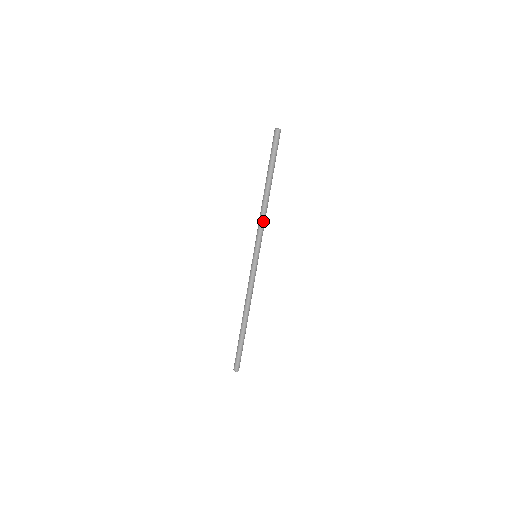
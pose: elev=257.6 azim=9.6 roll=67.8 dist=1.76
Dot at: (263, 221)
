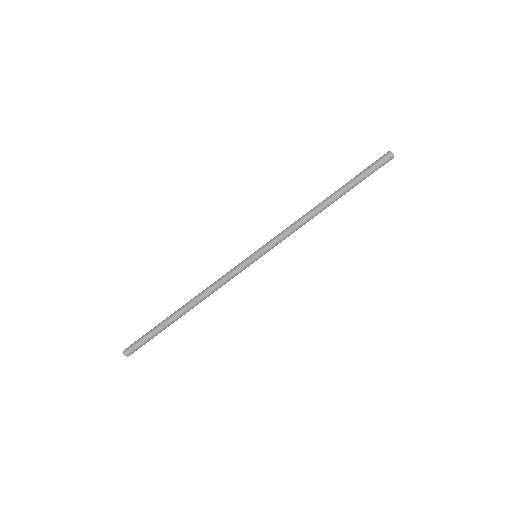
Dot at: (295, 226)
